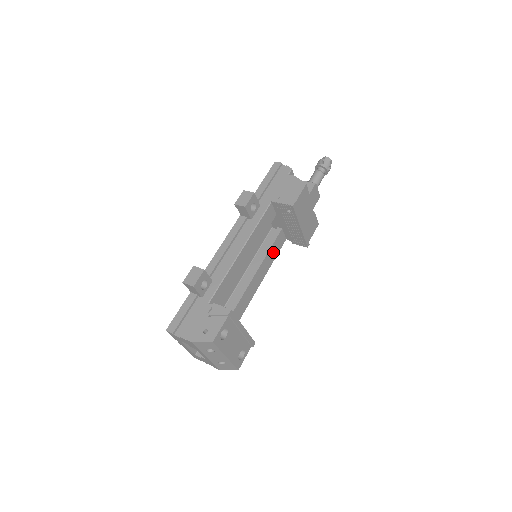
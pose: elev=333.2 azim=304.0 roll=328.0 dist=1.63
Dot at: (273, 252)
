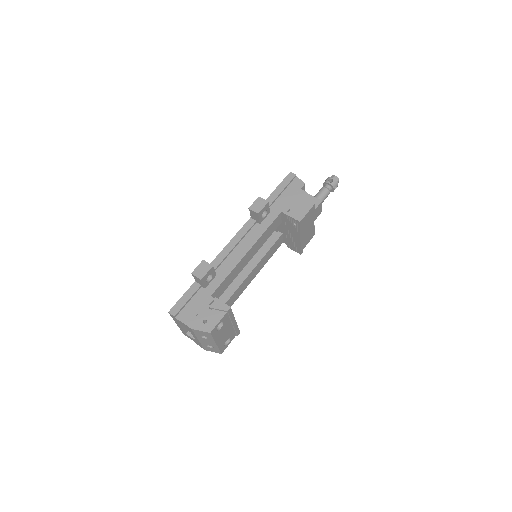
Dot at: (270, 253)
